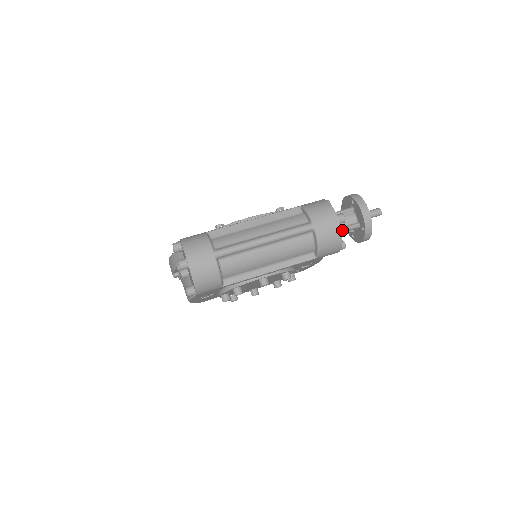
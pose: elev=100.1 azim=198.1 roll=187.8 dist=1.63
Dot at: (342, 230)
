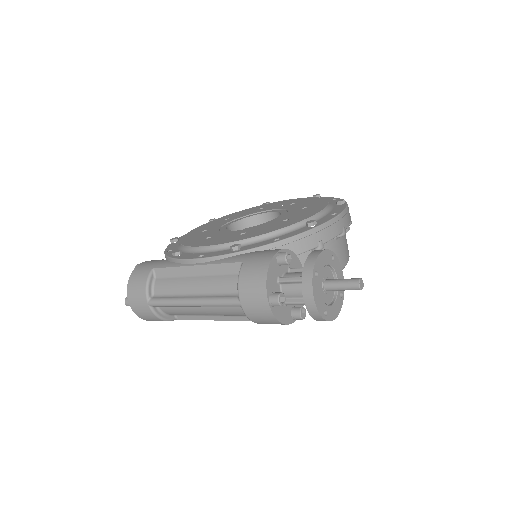
Dot at: (292, 304)
